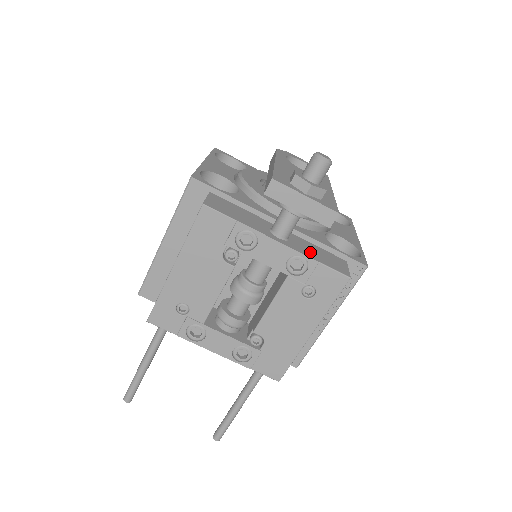
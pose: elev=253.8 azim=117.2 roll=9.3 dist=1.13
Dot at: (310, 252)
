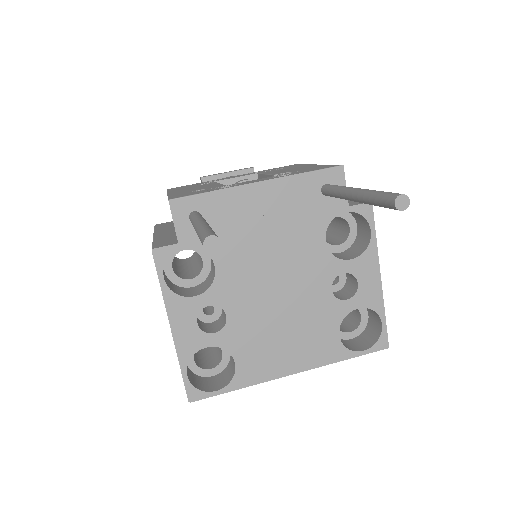
Dot at: occluded
